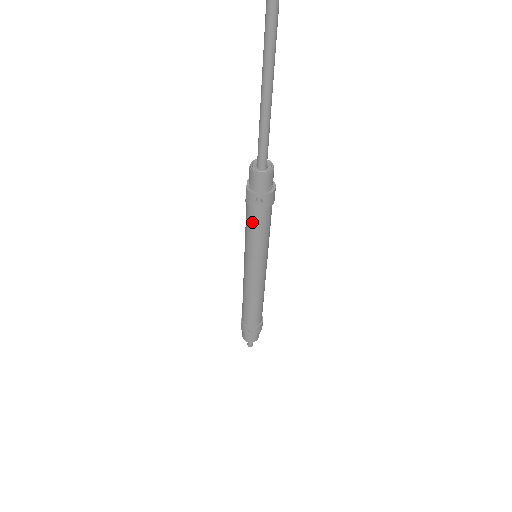
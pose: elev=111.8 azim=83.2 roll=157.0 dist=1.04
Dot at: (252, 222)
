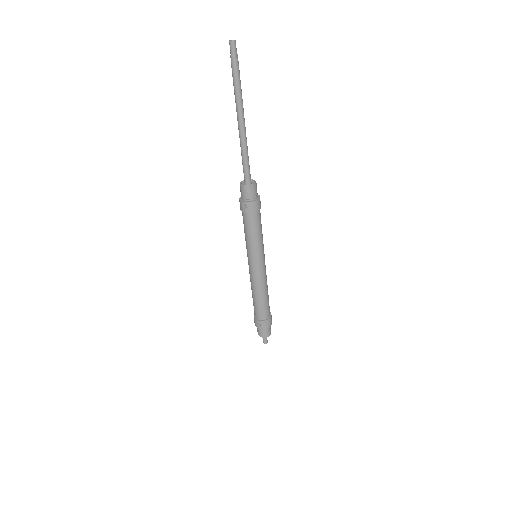
Dot at: (245, 224)
